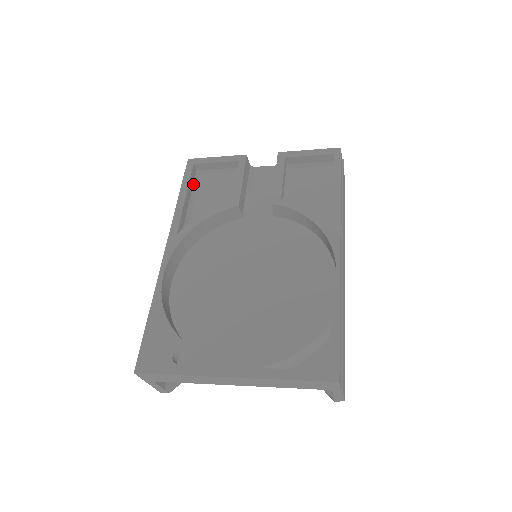
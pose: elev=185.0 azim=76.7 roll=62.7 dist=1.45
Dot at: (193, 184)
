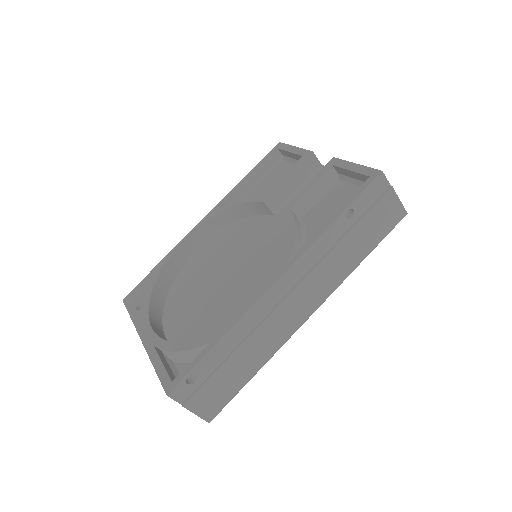
Dot at: (270, 168)
